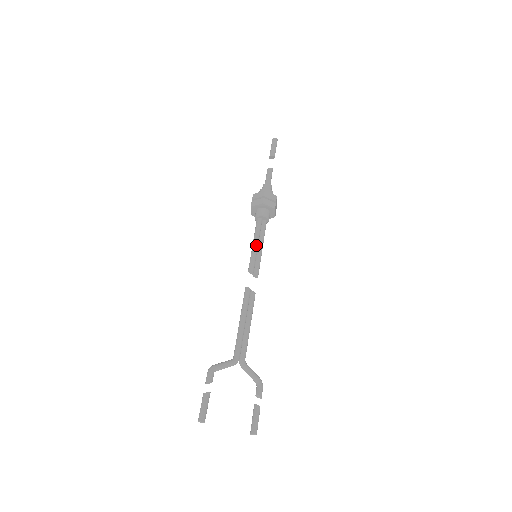
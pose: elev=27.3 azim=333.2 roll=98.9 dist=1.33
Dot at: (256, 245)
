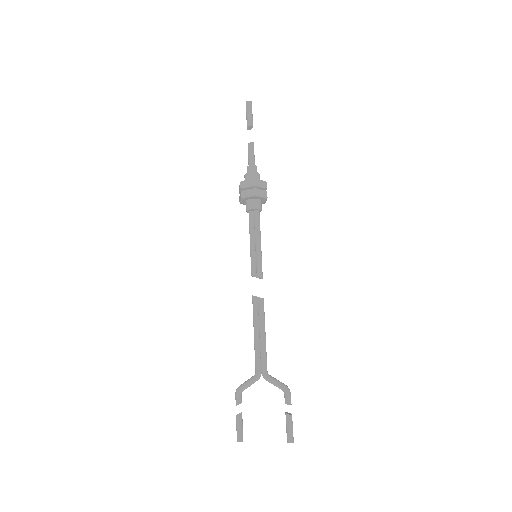
Dot at: (251, 245)
